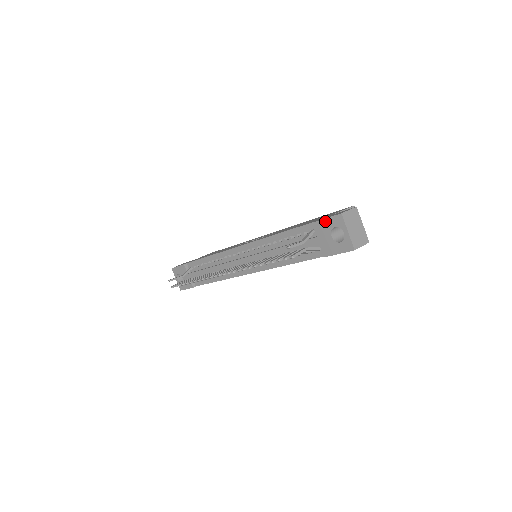
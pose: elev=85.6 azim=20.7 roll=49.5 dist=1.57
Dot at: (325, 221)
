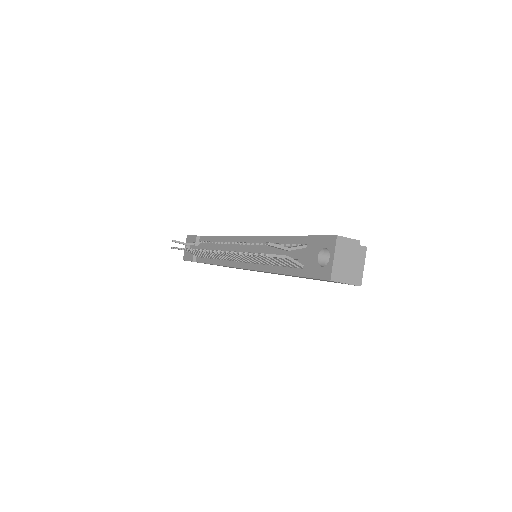
Dot at: (320, 238)
